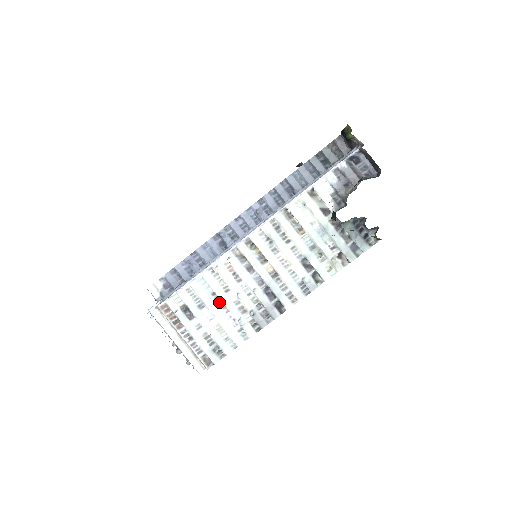
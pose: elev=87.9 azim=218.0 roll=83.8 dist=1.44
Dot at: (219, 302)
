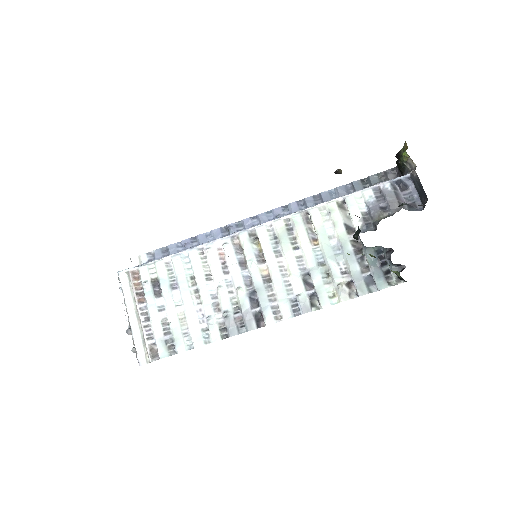
Dot at: (195, 289)
